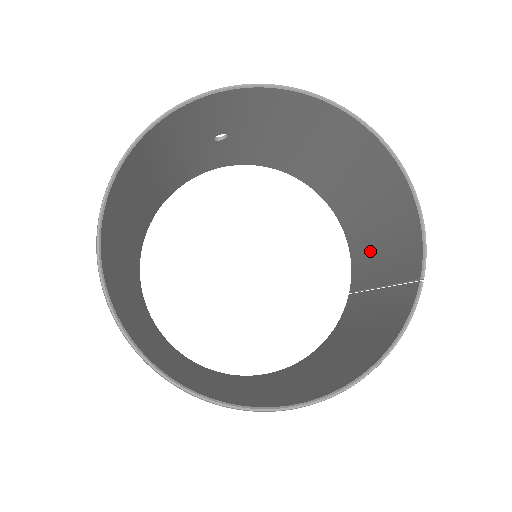
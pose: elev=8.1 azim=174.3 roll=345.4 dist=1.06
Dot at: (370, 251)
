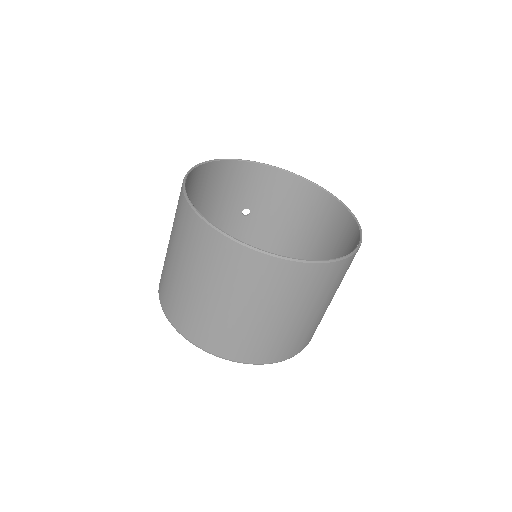
Dot at: occluded
